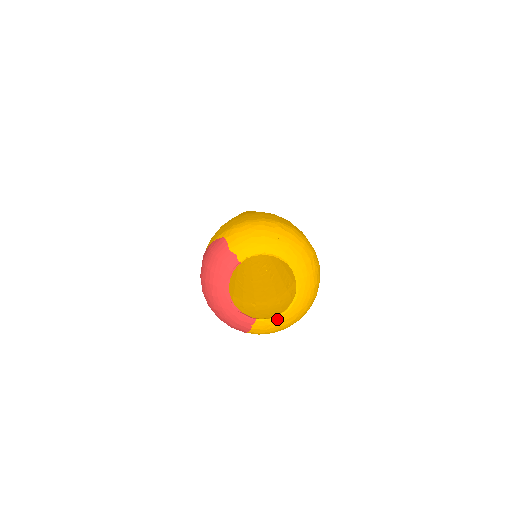
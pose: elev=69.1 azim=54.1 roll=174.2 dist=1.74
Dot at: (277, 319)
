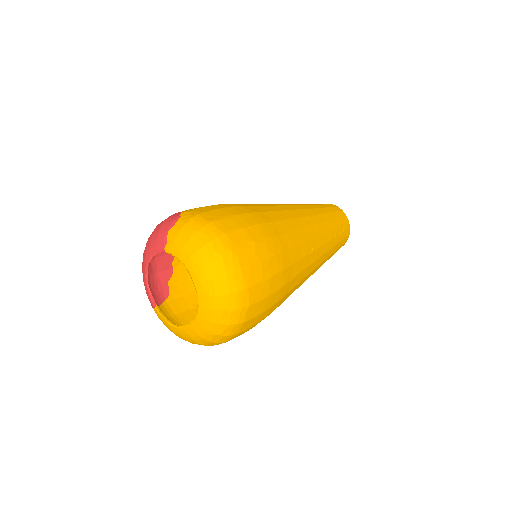
Dot at: (169, 325)
